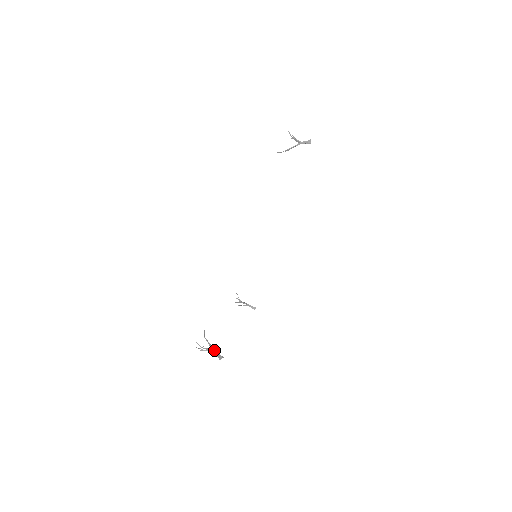
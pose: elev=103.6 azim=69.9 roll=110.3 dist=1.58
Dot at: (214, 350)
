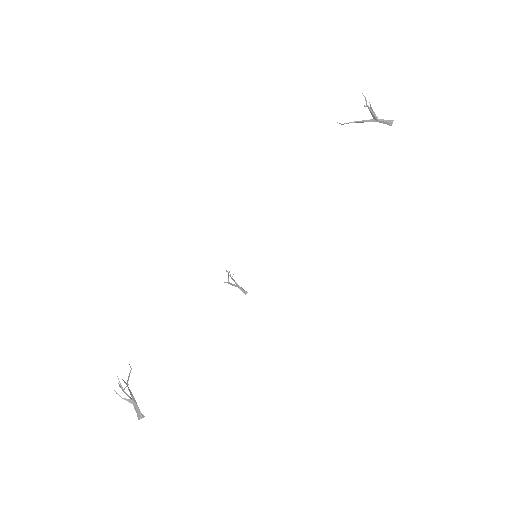
Dot at: (135, 403)
